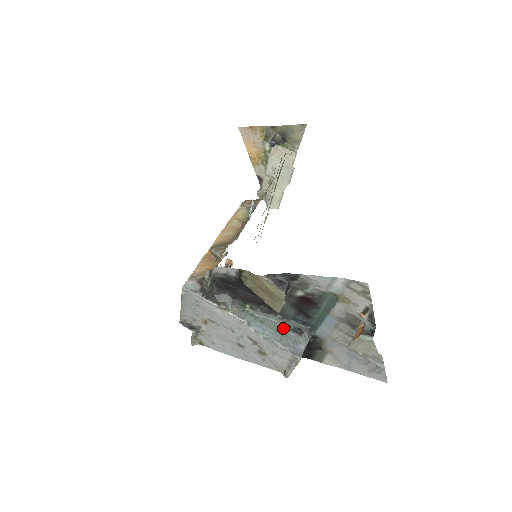
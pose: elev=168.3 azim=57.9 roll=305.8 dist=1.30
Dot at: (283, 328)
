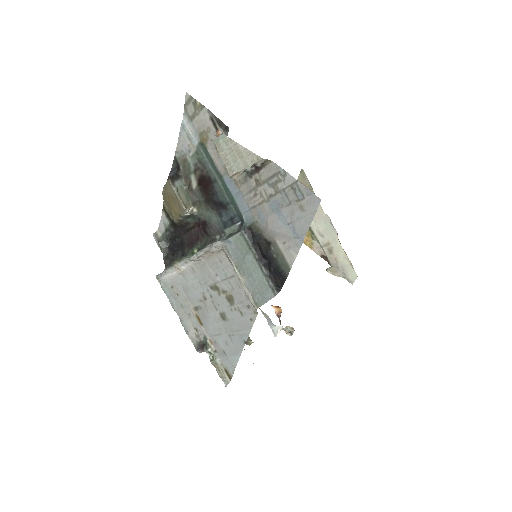
Dot at: occluded
